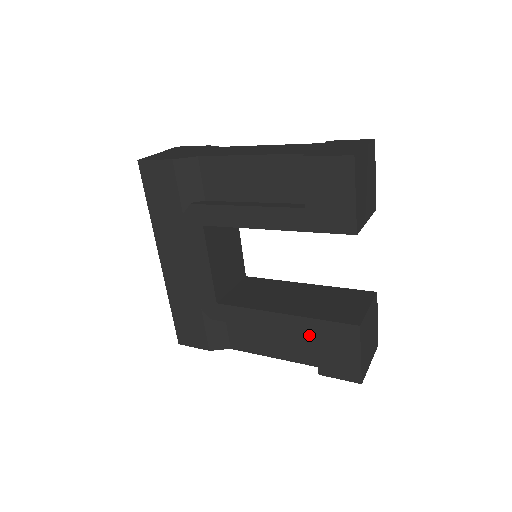
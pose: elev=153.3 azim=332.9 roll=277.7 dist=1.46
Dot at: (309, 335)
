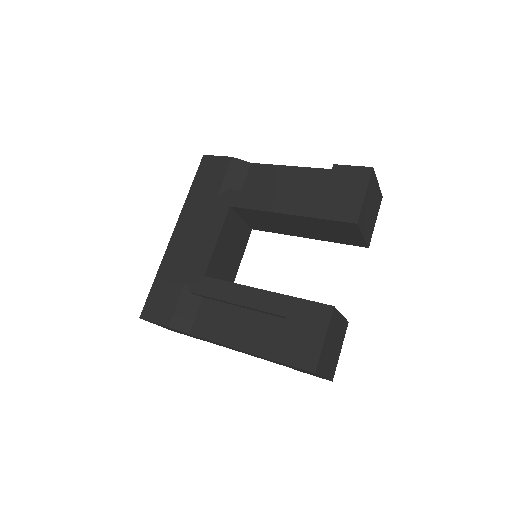
Dot at: (281, 314)
